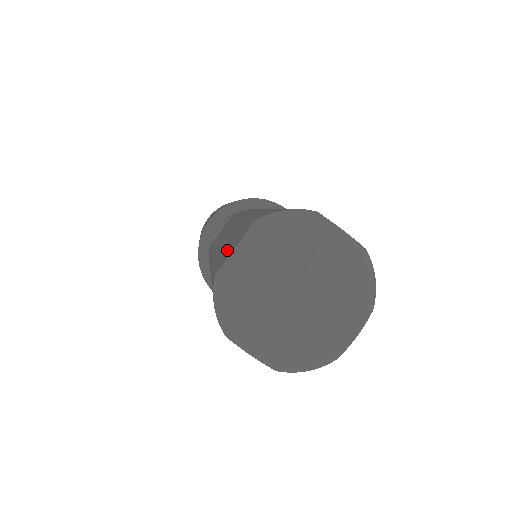
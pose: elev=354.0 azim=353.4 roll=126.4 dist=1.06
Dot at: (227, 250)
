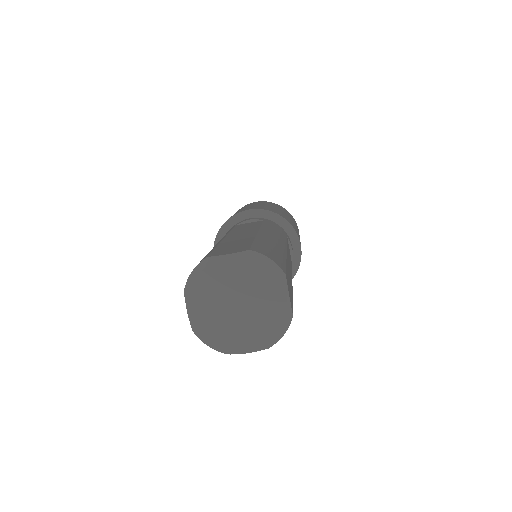
Dot at: occluded
